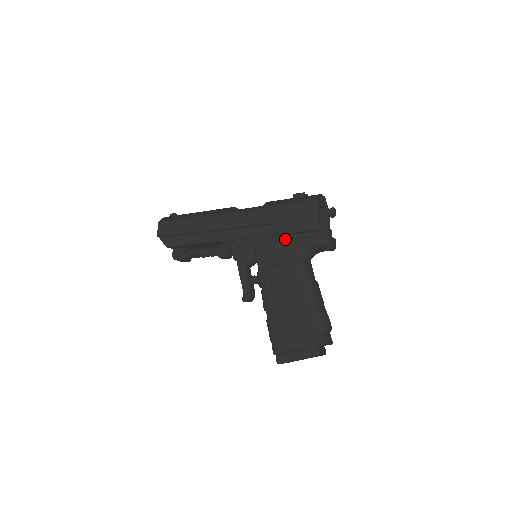
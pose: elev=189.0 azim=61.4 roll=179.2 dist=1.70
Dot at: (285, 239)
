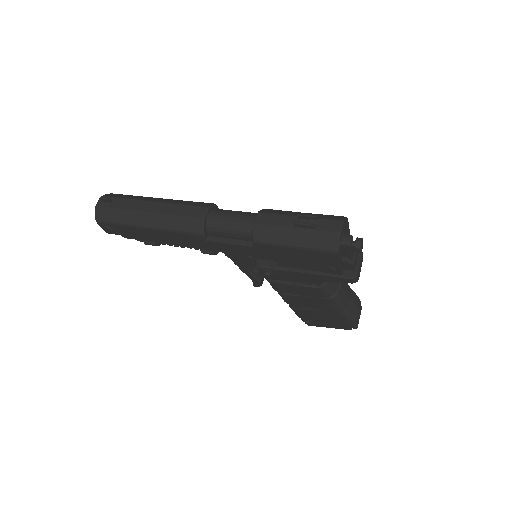
Dot at: occluded
